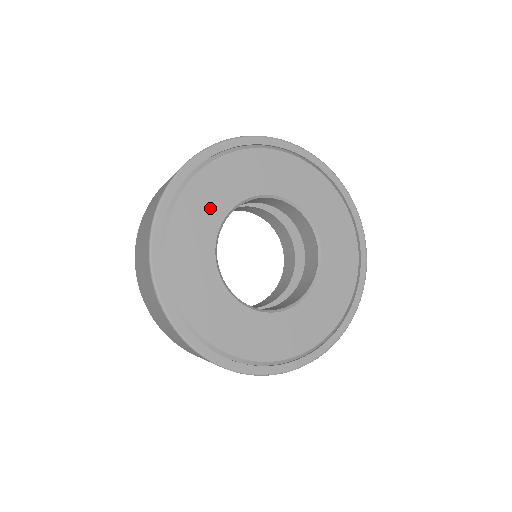
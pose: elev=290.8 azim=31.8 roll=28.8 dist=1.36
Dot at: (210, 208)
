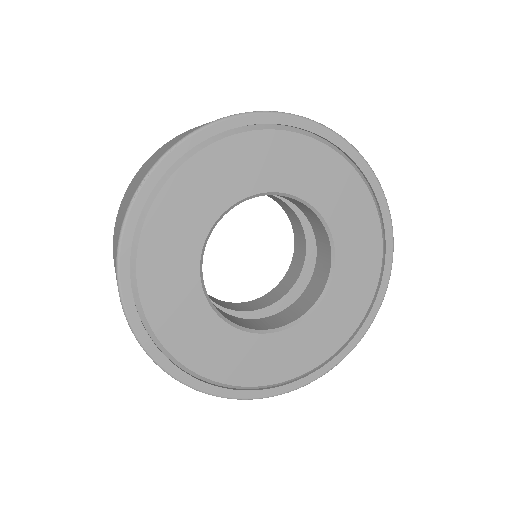
Dot at: (185, 305)
